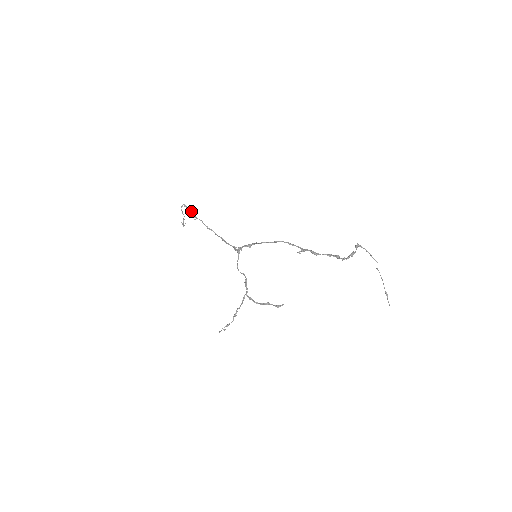
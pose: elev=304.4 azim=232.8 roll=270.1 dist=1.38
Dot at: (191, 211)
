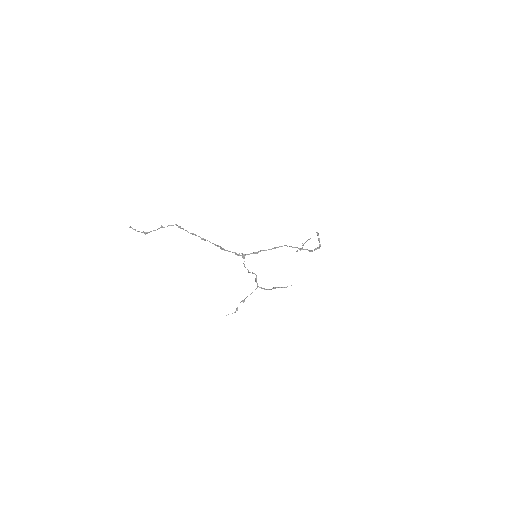
Dot at: occluded
